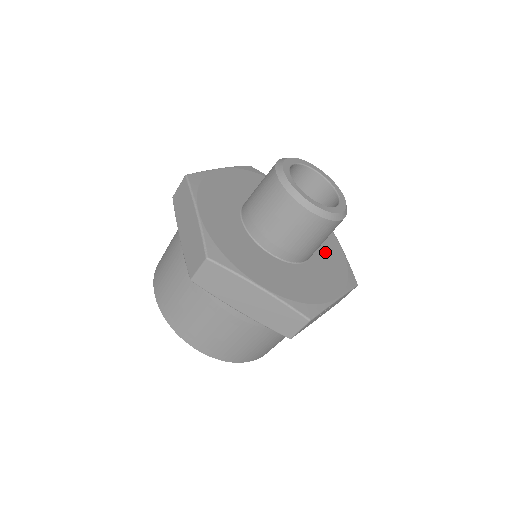
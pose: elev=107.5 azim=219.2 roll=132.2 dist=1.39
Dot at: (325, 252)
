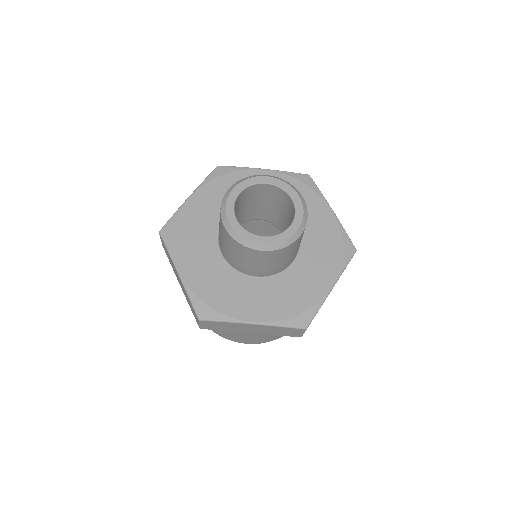
Dot at: (314, 233)
